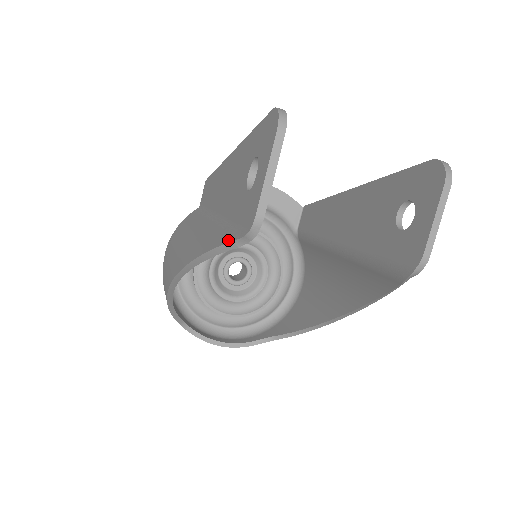
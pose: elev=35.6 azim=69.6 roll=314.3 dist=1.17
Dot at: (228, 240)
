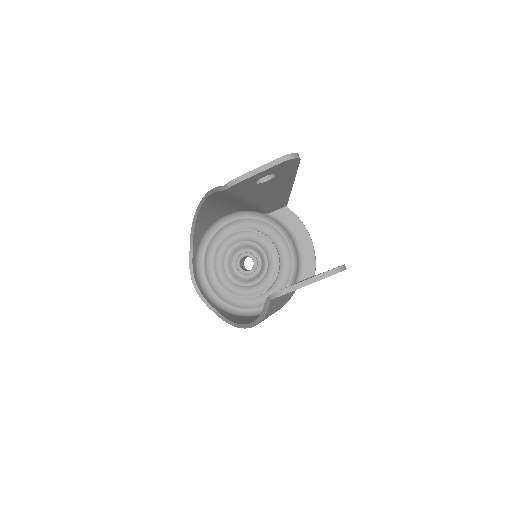
Dot at: occluded
